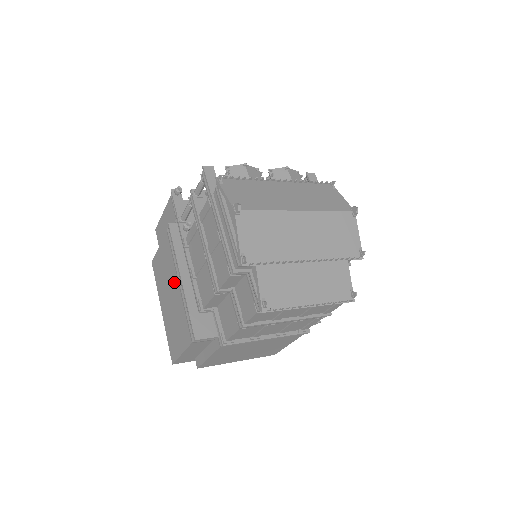
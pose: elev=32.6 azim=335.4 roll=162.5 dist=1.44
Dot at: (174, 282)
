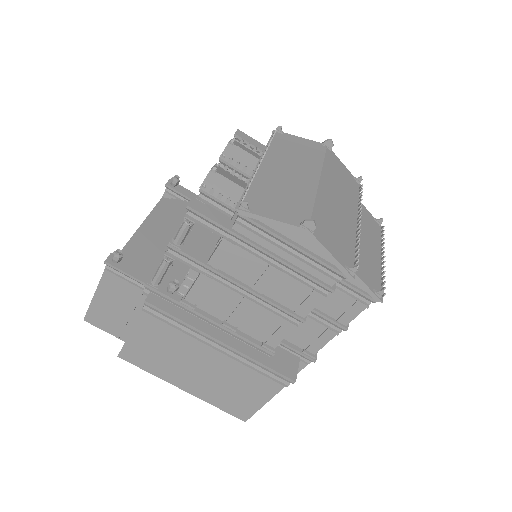
Dot at: (202, 353)
